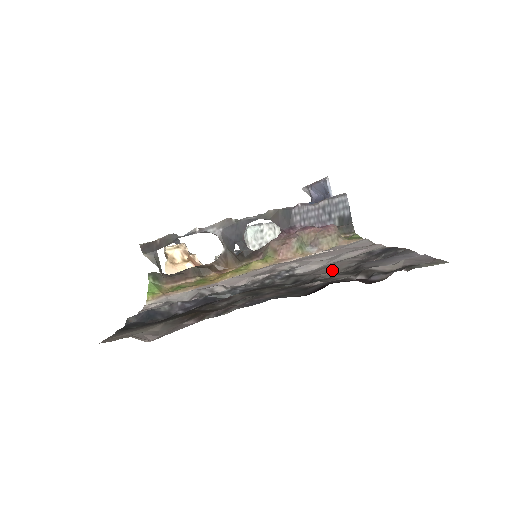
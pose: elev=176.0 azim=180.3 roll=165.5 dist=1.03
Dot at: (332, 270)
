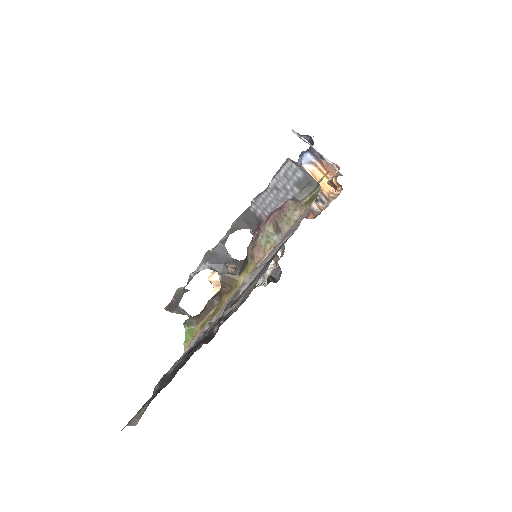
Dot at: occluded
